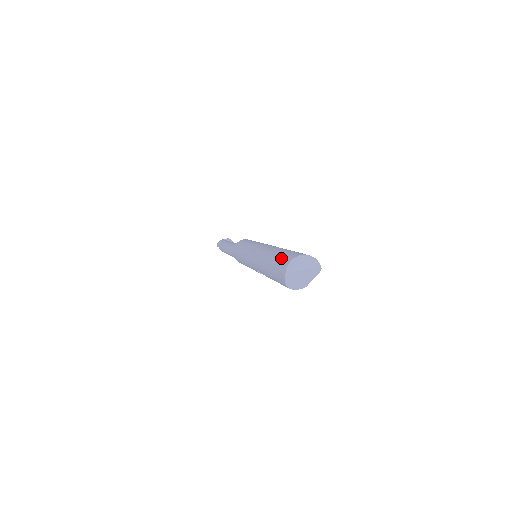
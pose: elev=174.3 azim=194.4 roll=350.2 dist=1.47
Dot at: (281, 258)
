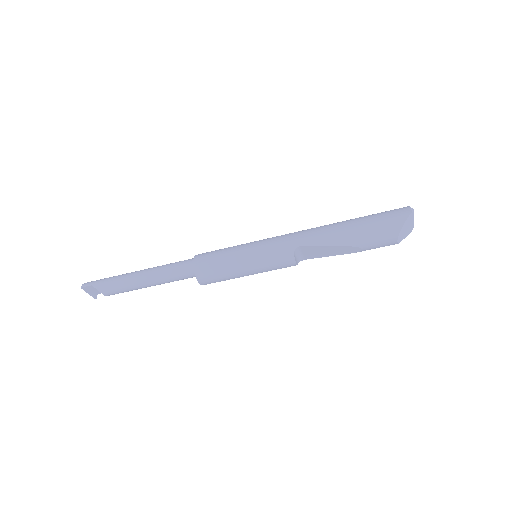
Dot at: (383, 212)
